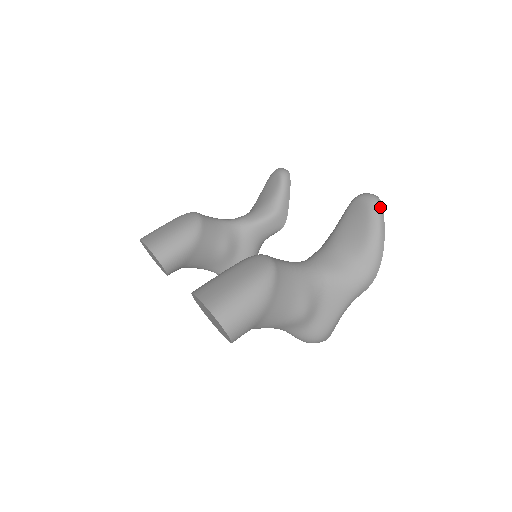
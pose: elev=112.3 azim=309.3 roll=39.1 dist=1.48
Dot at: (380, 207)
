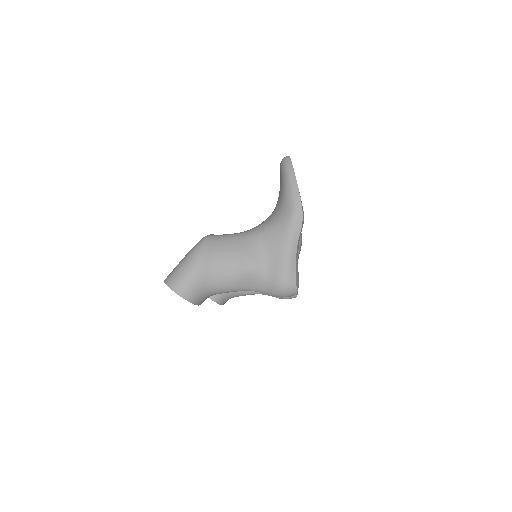
Dot at: (287, 161)
